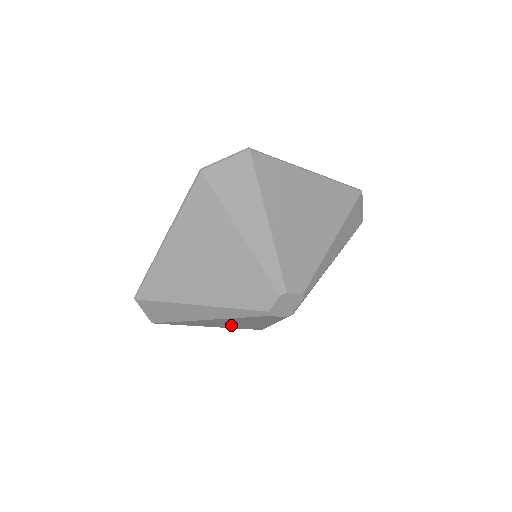
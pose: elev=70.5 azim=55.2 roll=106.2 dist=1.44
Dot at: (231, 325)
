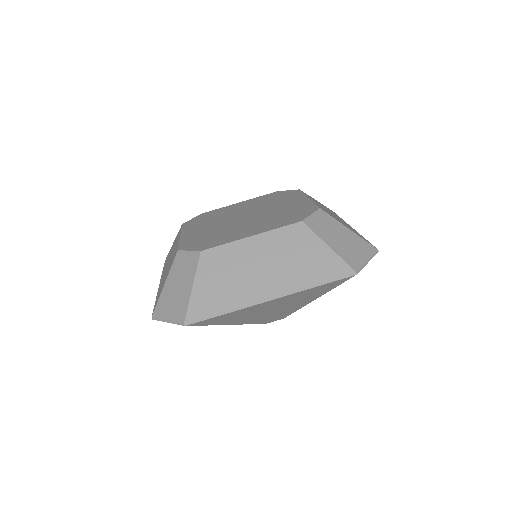
Dot at: occluded
